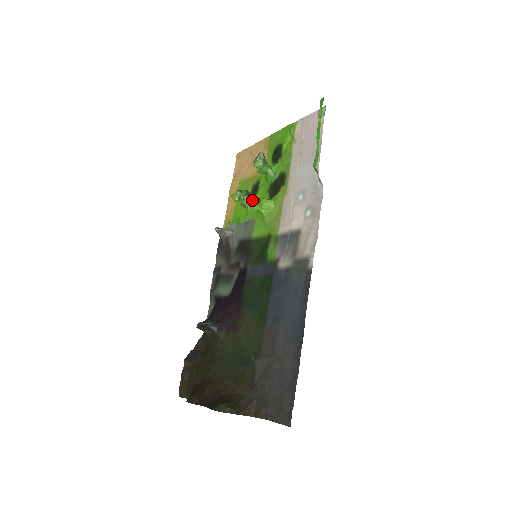
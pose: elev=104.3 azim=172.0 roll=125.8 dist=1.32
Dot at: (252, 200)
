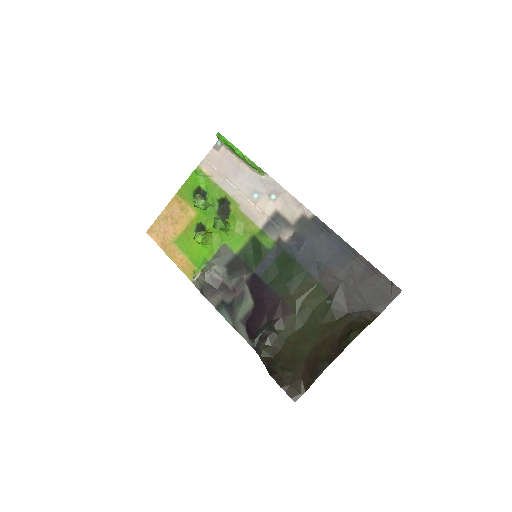
Dot at: (224, 221)
